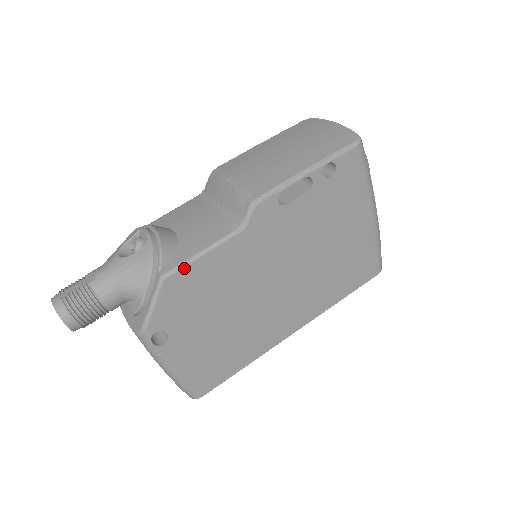
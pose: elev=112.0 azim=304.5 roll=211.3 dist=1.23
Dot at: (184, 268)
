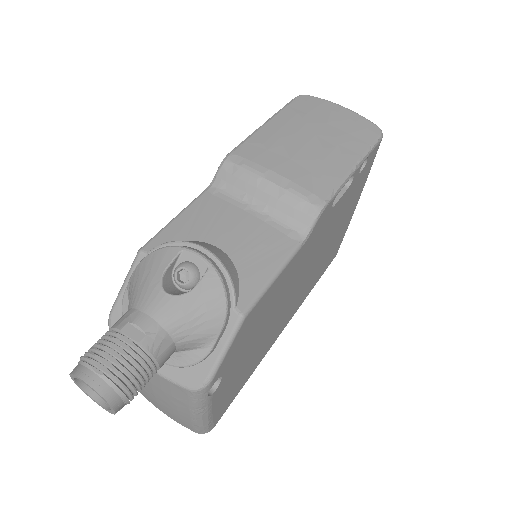
Dot at: (261, 298)
